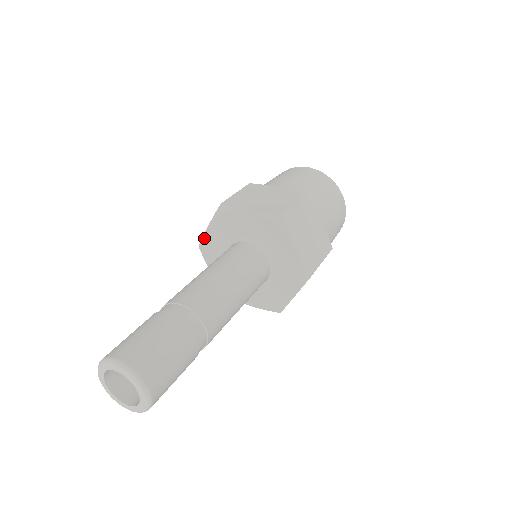
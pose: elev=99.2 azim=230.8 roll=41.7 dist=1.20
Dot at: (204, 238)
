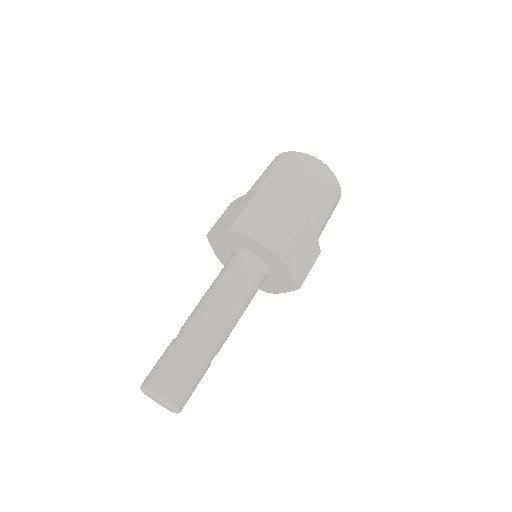
Dot at: (213, 236)
